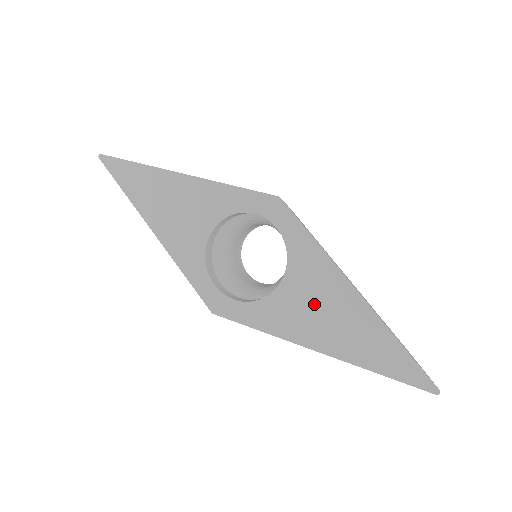
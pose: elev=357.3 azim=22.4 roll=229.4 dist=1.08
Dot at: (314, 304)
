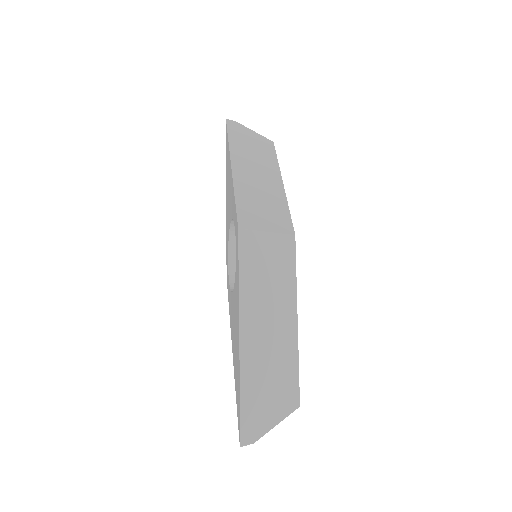
Dot at: (235, 322)
